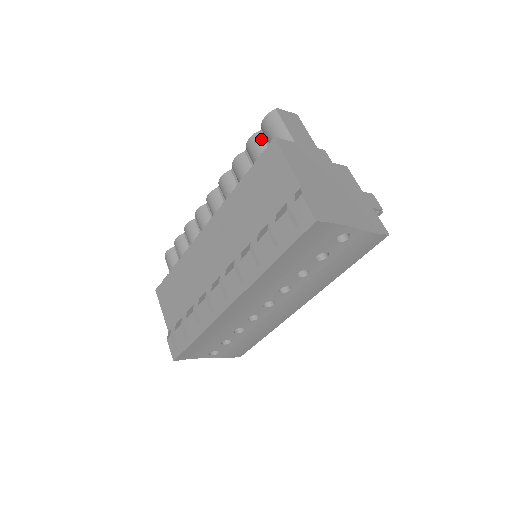
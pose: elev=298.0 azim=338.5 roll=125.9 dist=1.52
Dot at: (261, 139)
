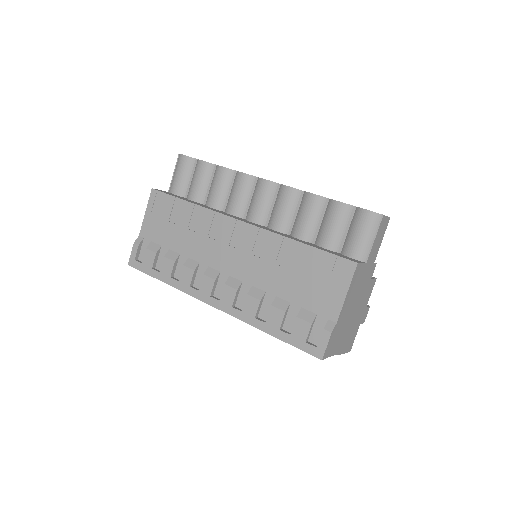
Dot at: (348, 215)
